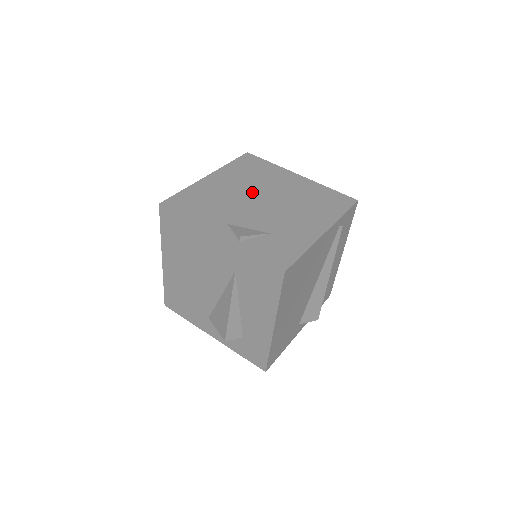
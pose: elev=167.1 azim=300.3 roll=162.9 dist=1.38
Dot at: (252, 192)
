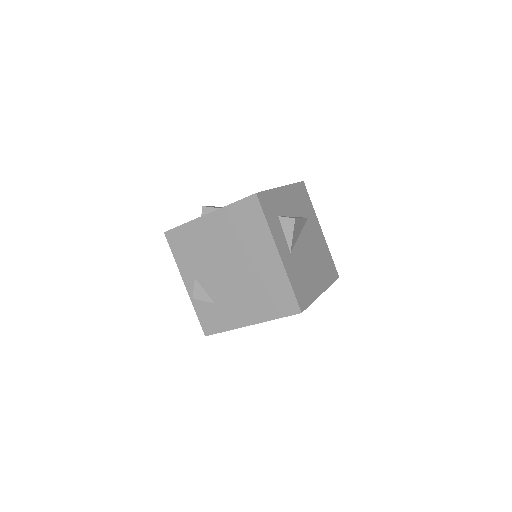
Dot at: (227, 255)
